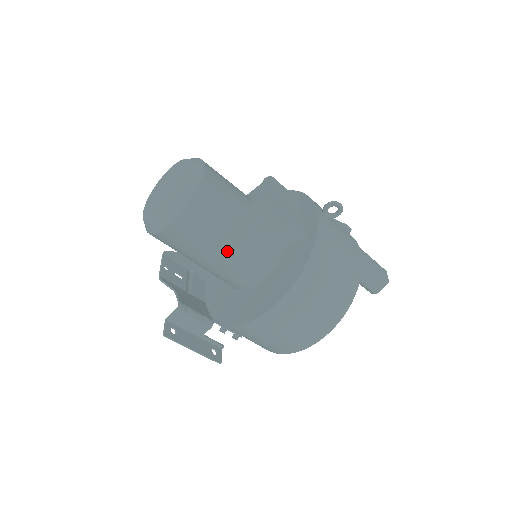
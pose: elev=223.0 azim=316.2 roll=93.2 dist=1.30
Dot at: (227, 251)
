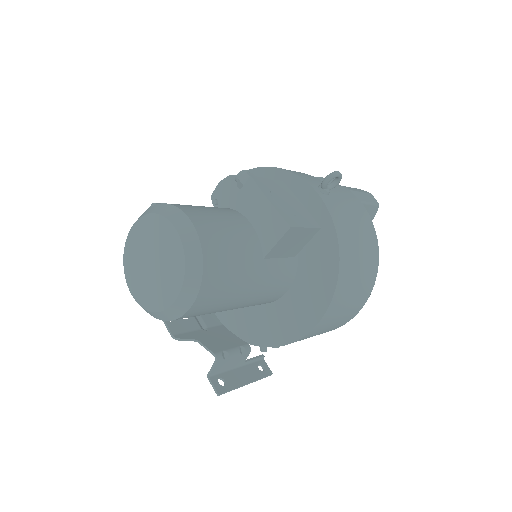
Dot at: (252, 289)
